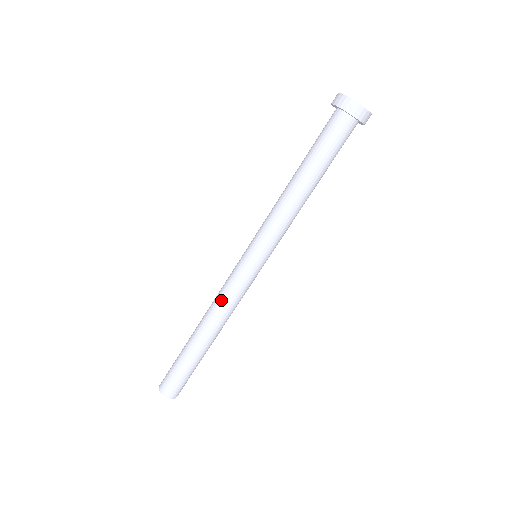
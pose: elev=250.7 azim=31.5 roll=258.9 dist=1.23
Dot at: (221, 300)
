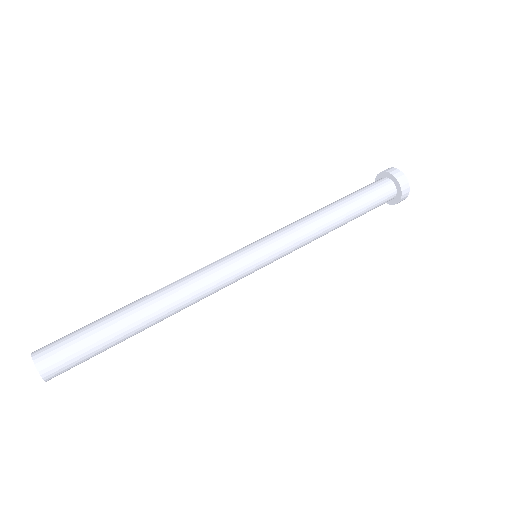
Dot at: occluded
